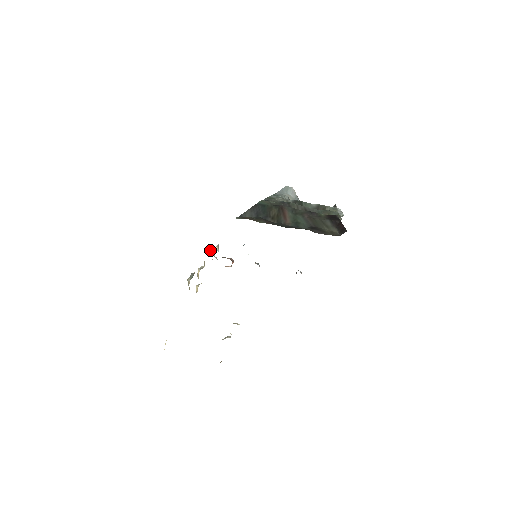
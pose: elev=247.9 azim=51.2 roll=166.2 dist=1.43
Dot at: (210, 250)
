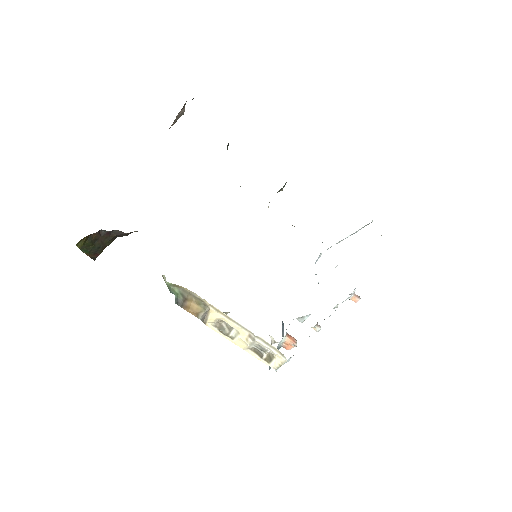
Dot at: occluded
